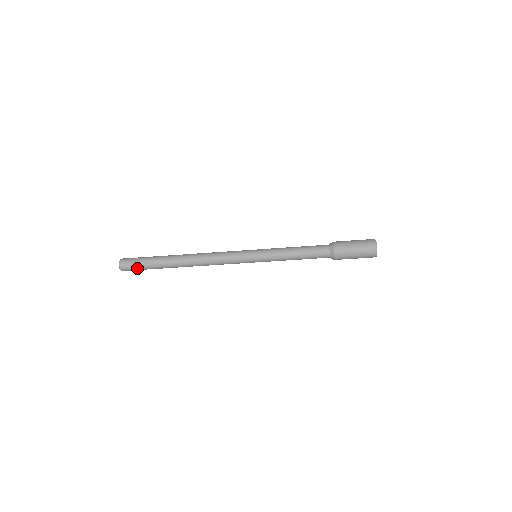
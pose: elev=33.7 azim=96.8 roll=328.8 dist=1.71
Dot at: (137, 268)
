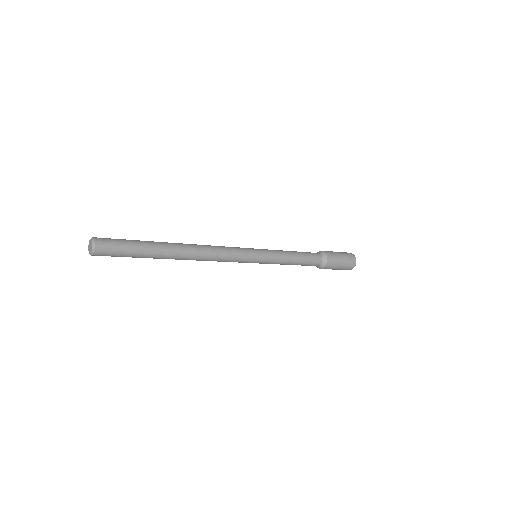
Dot at: (118, 255)
